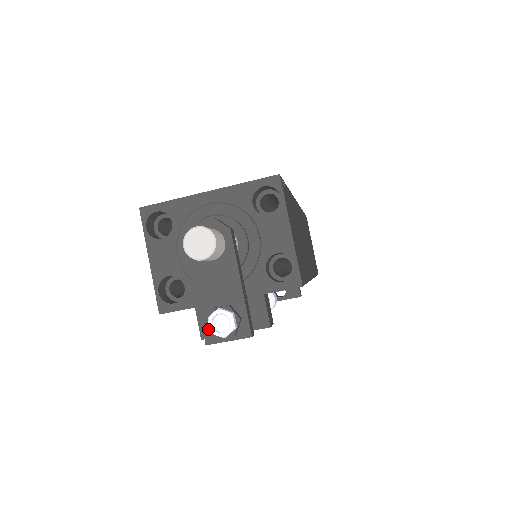
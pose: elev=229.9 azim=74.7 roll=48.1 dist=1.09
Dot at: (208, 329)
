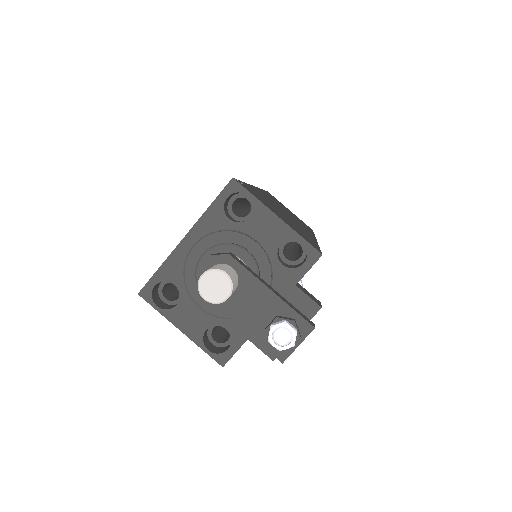
Dot at: (274, 349)
